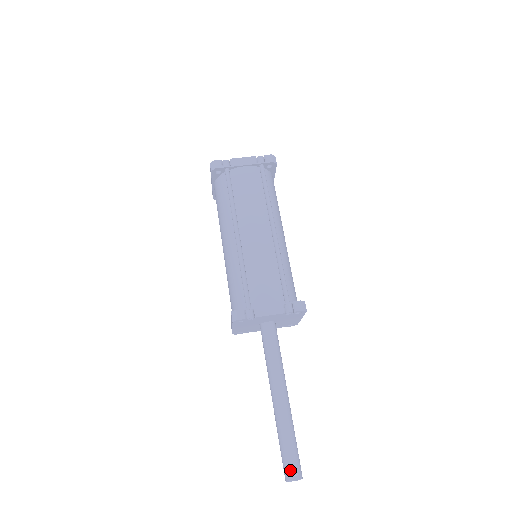
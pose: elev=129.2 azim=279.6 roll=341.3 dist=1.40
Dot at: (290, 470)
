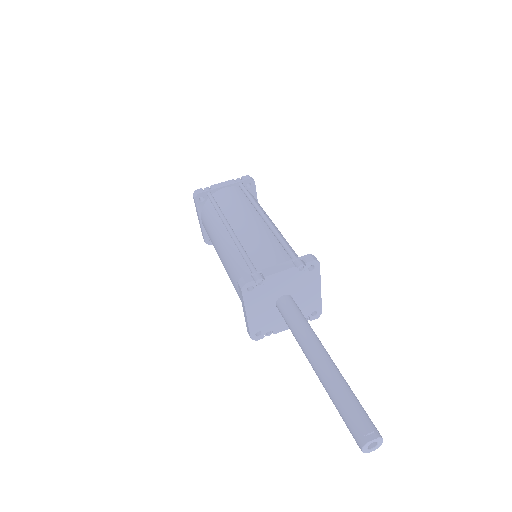
Dot at: (361, 429)
